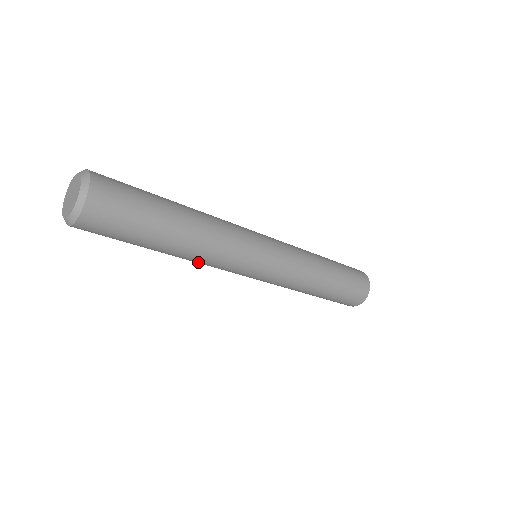
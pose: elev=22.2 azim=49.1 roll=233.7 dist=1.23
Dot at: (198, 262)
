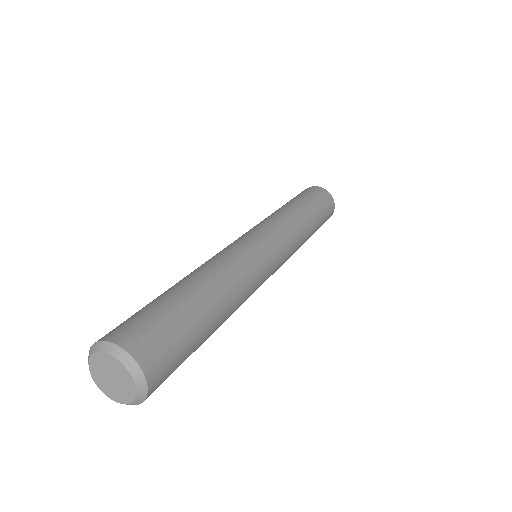
Dot at: occluded
